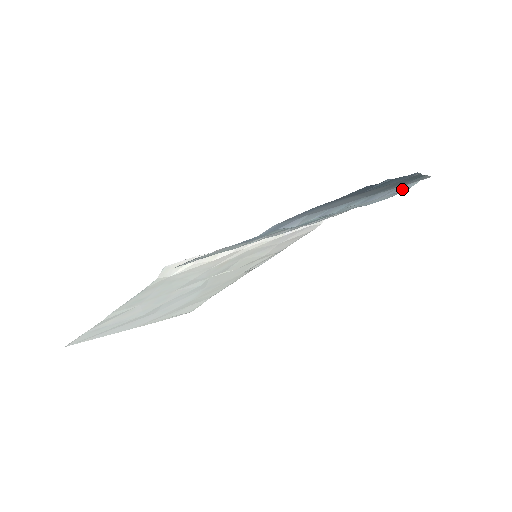
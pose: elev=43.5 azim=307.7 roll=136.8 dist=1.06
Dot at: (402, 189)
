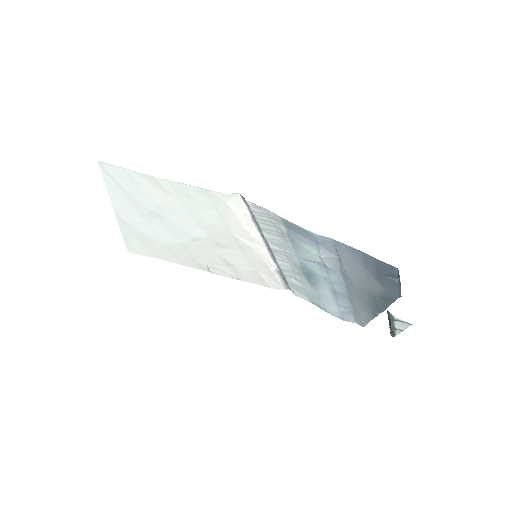
Dot at: (348, 315)
